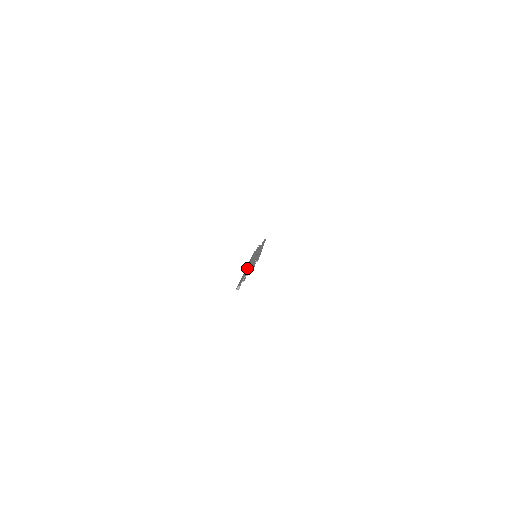
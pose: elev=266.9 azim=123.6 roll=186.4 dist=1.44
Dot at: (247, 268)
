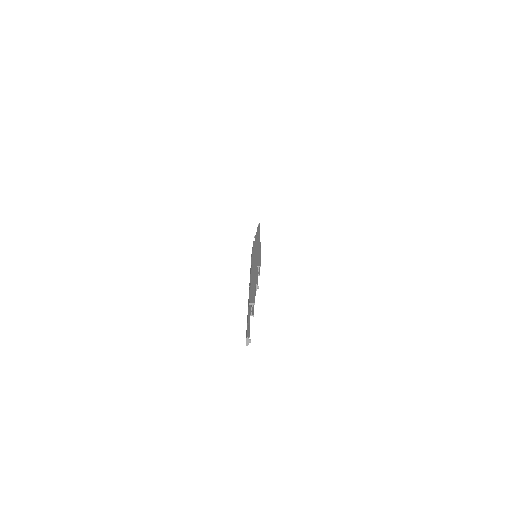
Dot at: (249, 290)
